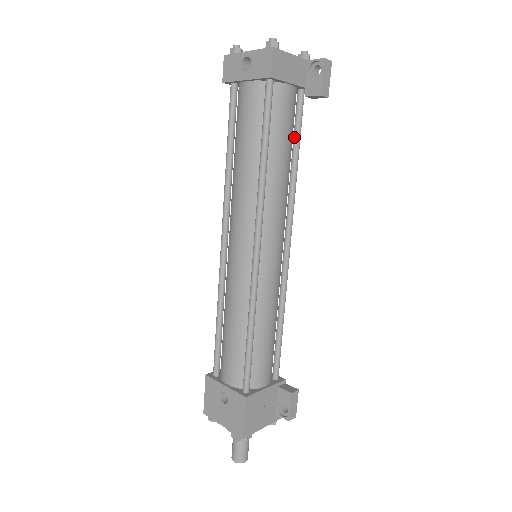
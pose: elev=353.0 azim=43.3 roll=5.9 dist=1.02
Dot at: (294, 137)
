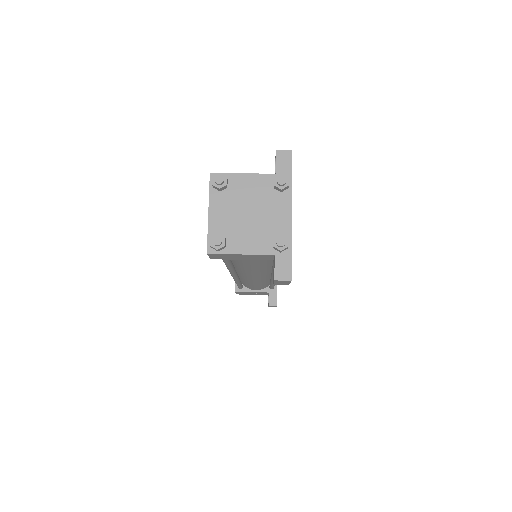
Dot at: occluded
